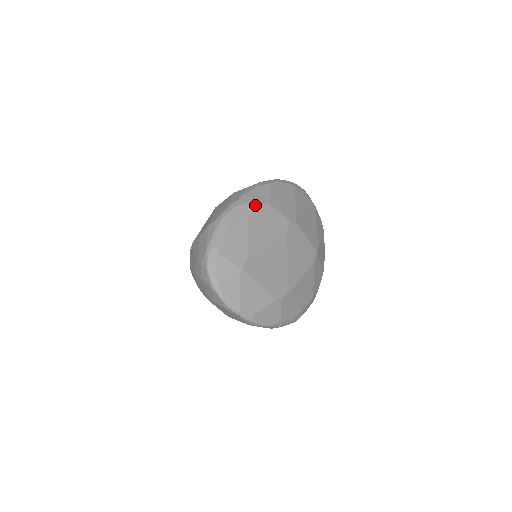
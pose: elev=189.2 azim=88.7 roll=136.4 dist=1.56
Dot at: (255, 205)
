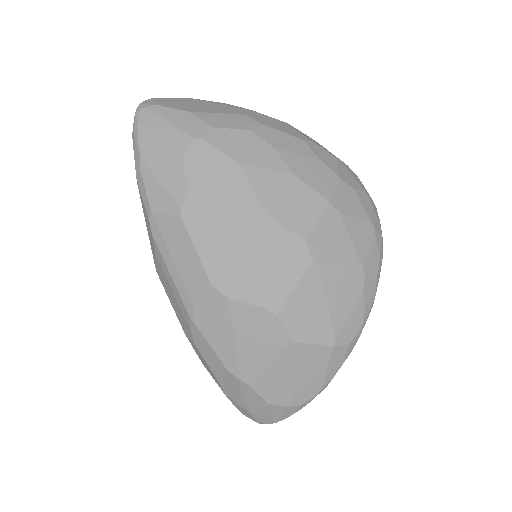
Dot at: occluded
